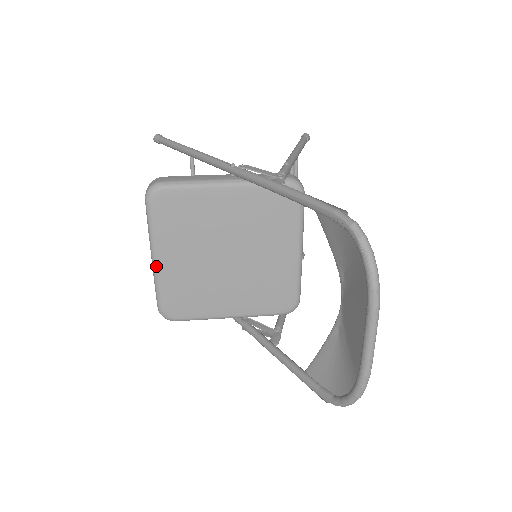
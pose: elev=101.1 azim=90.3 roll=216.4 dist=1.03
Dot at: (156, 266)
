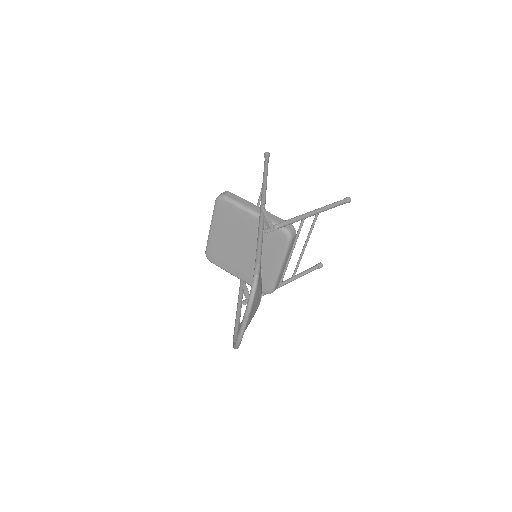
Dot at: (210, 232)
